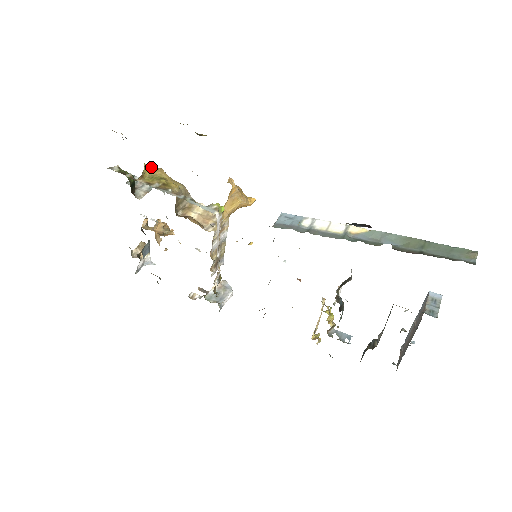
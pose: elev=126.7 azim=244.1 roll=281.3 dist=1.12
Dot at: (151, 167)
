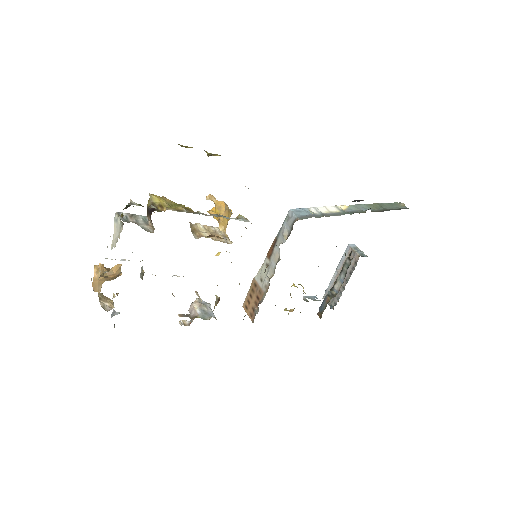
Dot at: (159, 196)
